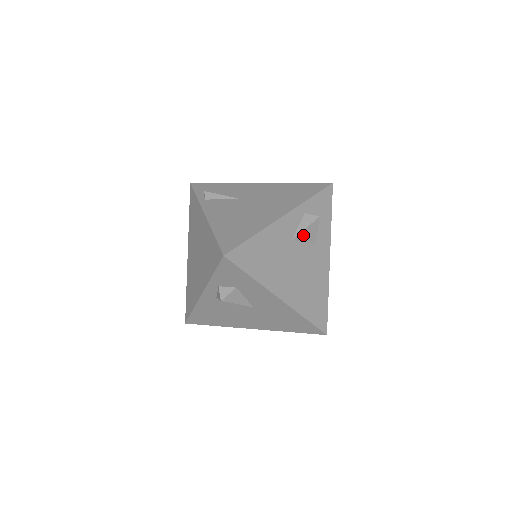
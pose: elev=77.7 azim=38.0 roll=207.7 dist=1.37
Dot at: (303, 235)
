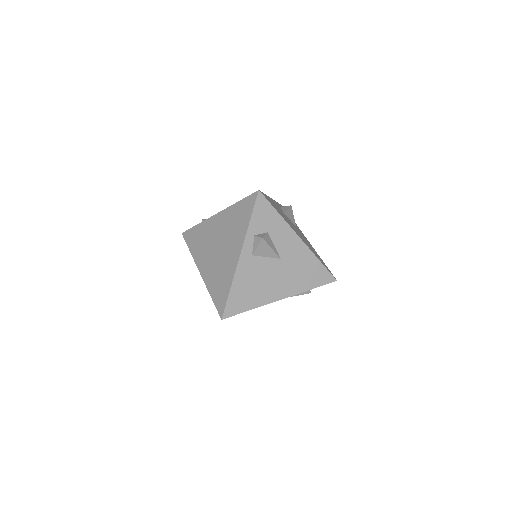
Dot at: (288, 214)
